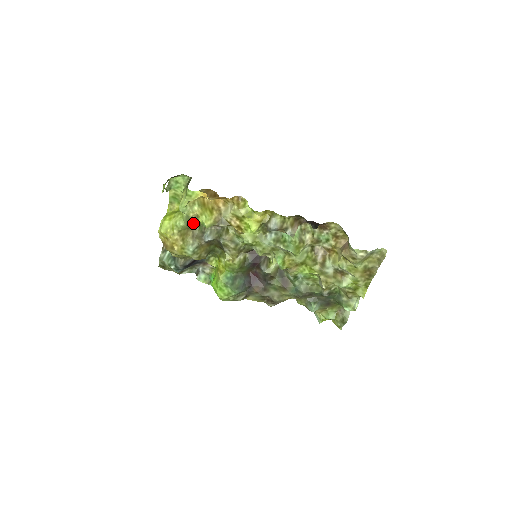
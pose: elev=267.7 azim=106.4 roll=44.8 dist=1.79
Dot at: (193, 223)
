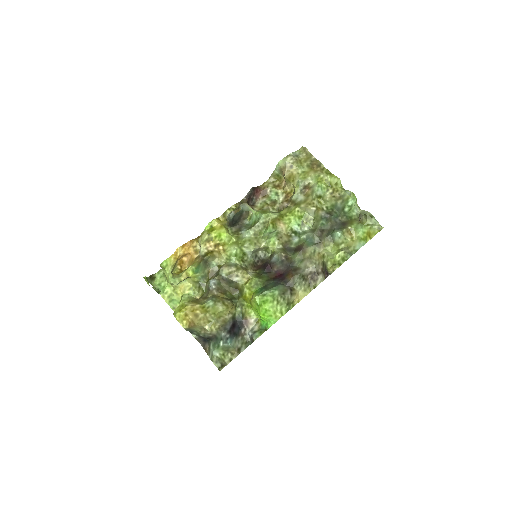
Dot at: occluded
